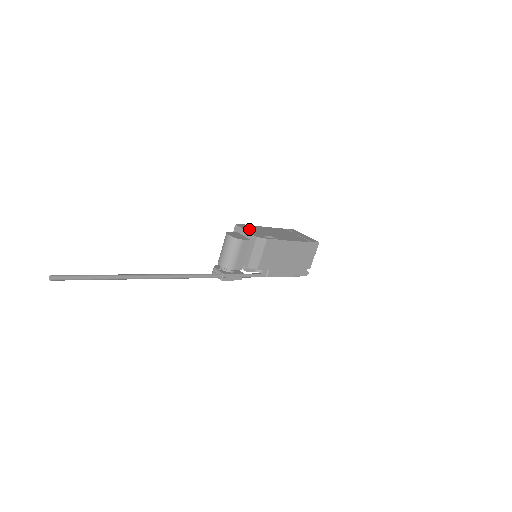
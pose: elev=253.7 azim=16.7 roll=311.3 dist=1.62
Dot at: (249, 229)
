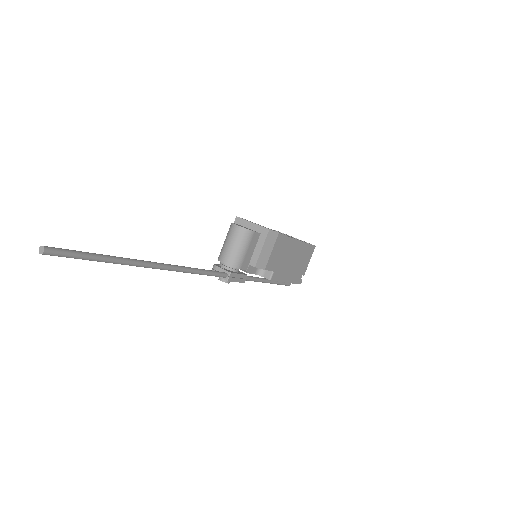
Dot at: occluded
